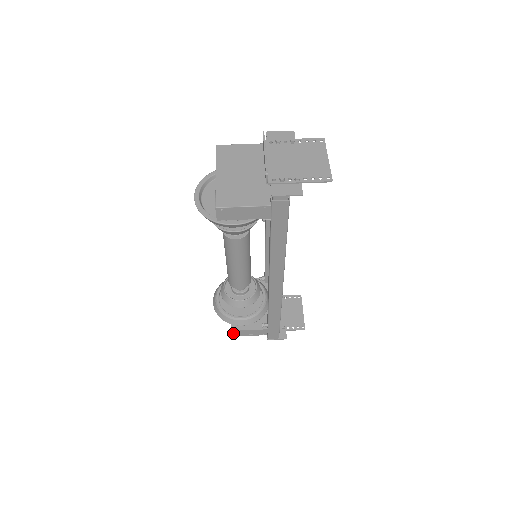
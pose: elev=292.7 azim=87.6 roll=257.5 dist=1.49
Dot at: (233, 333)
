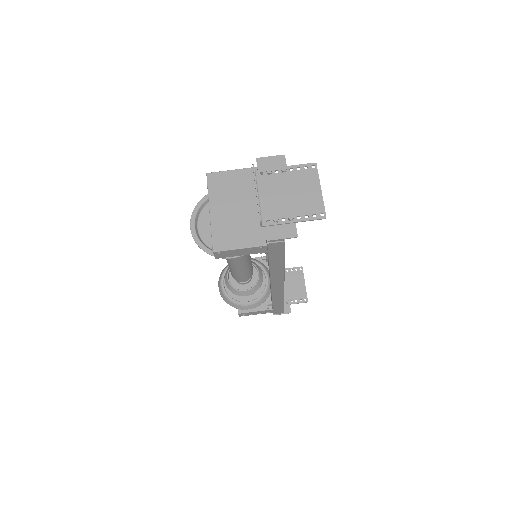
Dot at: (240, 314)
